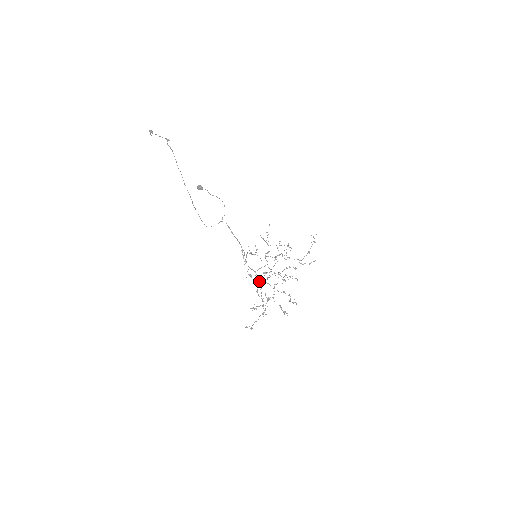
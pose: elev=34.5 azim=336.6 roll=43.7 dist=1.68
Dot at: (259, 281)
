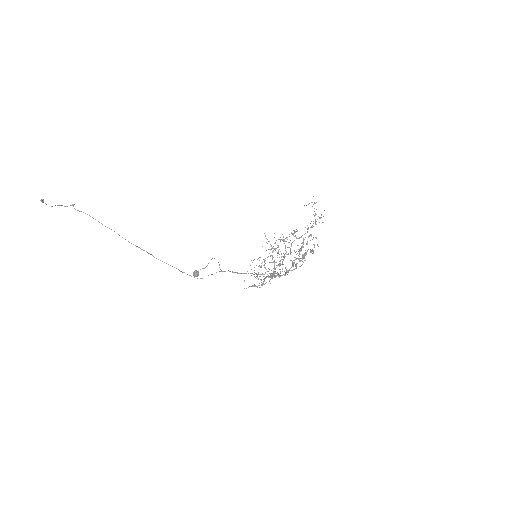
Dot at: occluded
